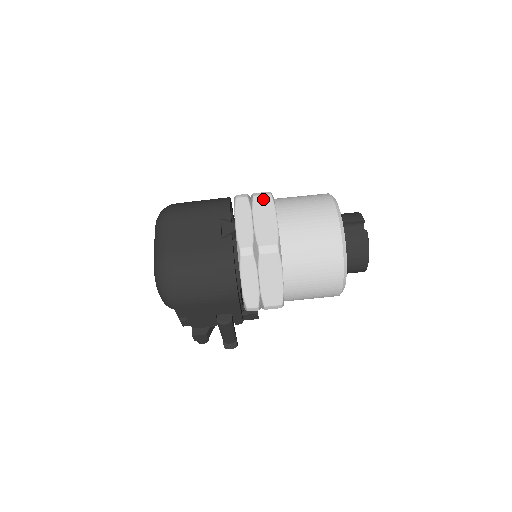
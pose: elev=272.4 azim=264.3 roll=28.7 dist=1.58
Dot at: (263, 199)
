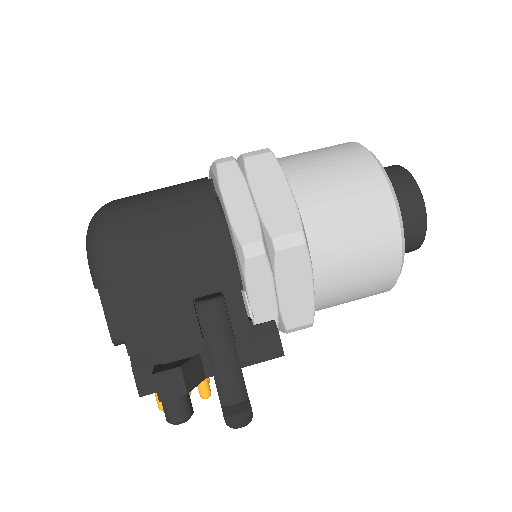
Dot at: occluded
